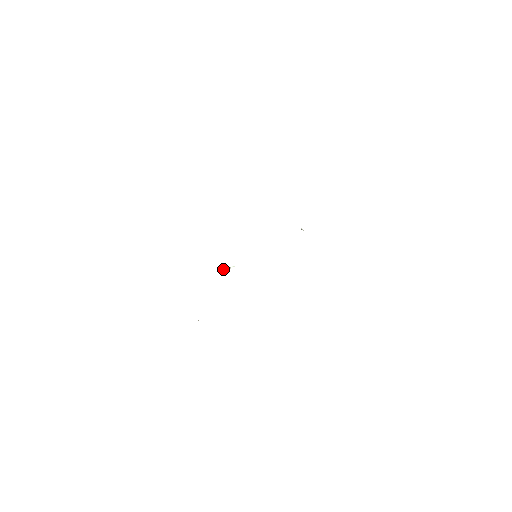
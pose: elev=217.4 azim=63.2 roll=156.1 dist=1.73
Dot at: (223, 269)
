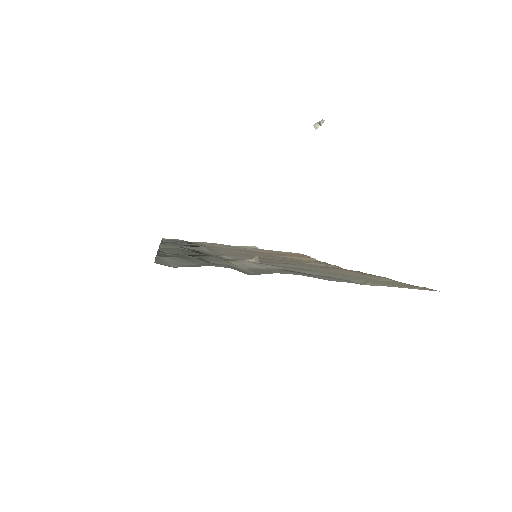
Dot at: (315, 126)
